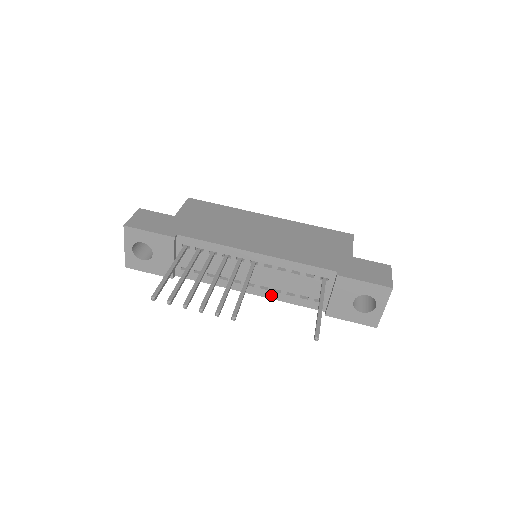
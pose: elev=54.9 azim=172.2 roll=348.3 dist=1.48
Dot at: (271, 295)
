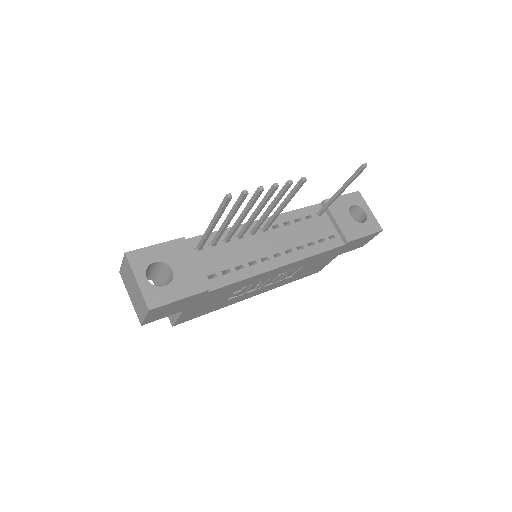
Dot at: (299, 255)
